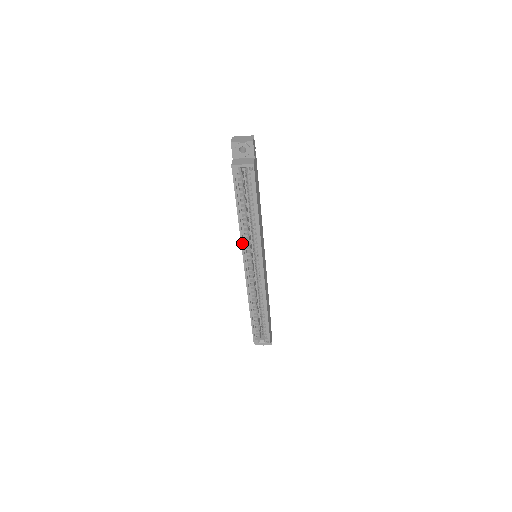
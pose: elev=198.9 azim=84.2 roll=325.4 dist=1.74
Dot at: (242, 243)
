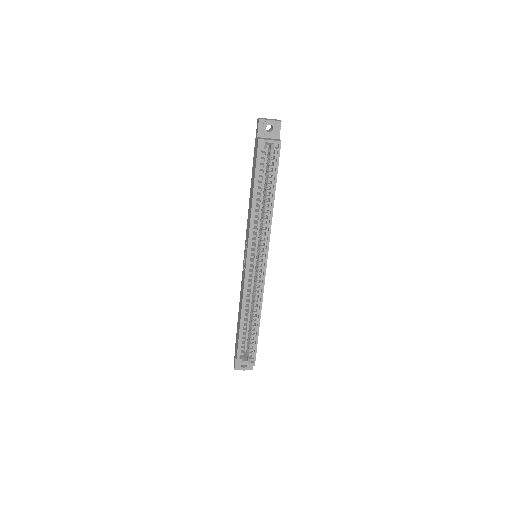
Dot at: (250, 232)
